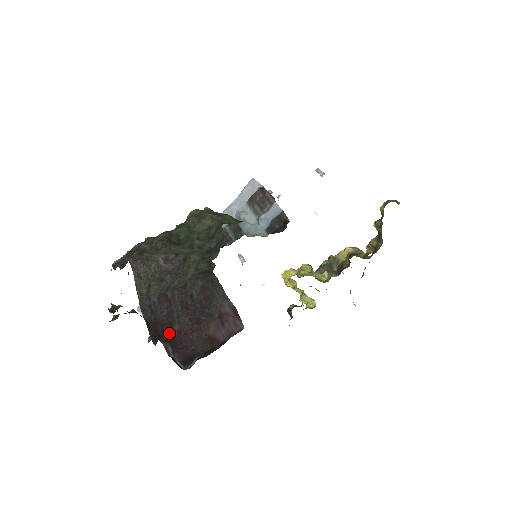
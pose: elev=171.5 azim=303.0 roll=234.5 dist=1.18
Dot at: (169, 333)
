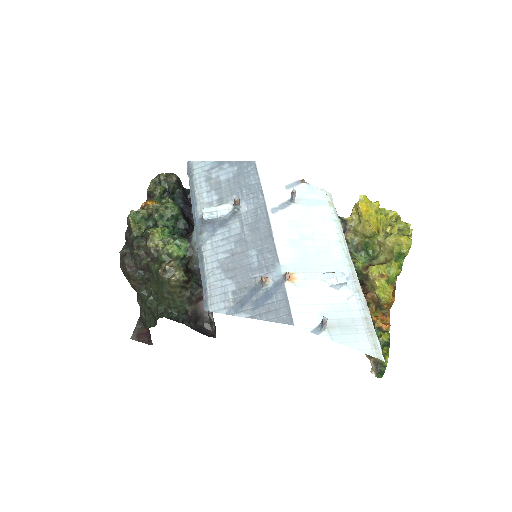
Dot at: occluded
